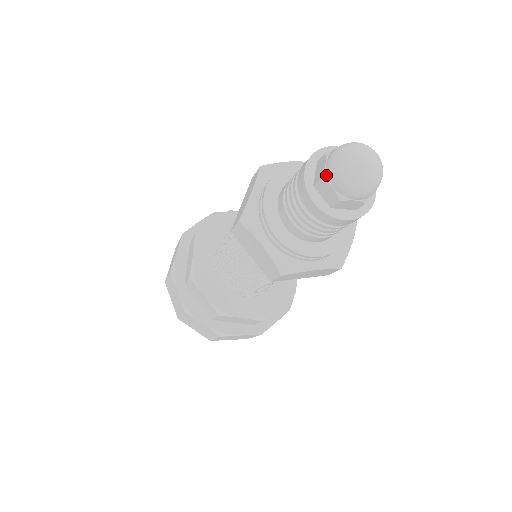
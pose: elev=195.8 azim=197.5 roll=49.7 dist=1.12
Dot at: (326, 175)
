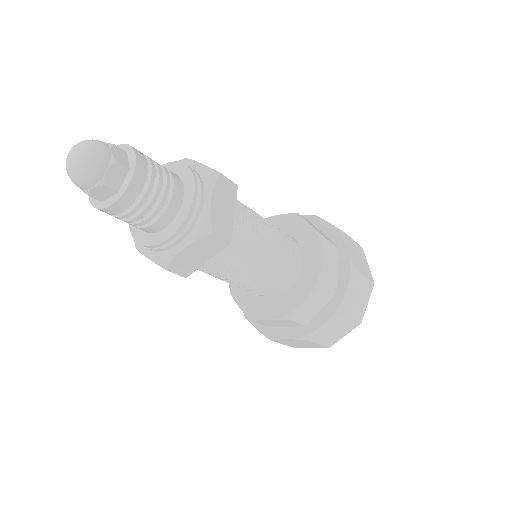
Dot at: occluded
